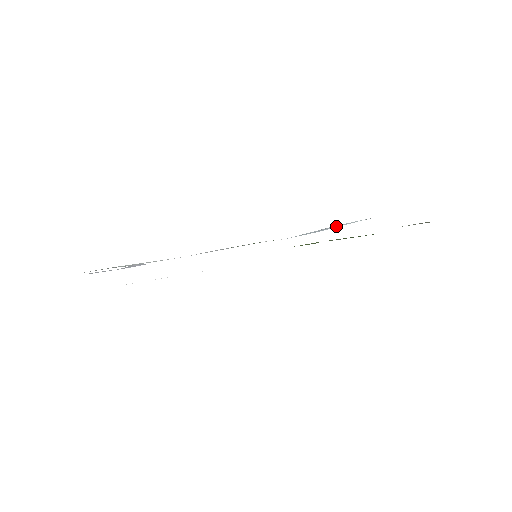
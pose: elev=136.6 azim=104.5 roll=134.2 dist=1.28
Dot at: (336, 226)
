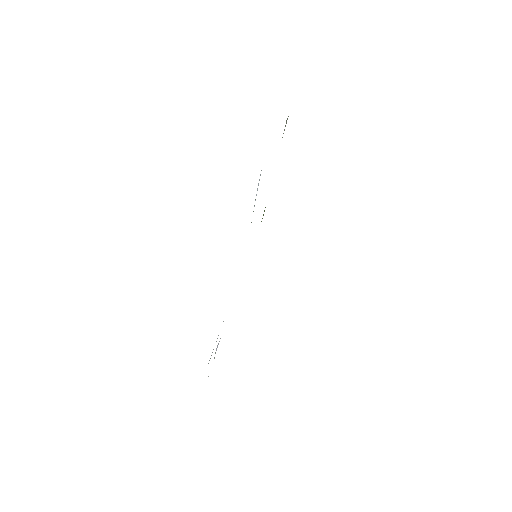
Dot at: occluded
